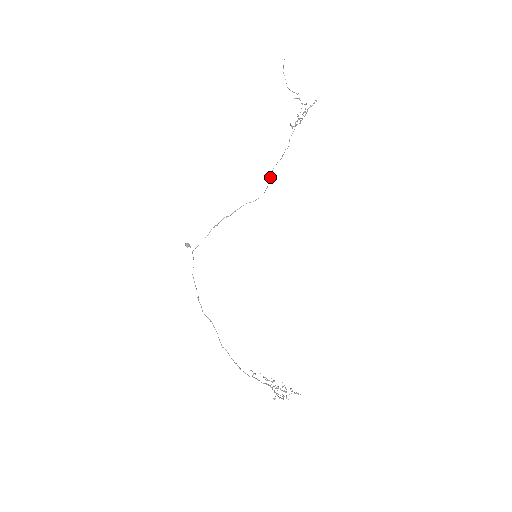
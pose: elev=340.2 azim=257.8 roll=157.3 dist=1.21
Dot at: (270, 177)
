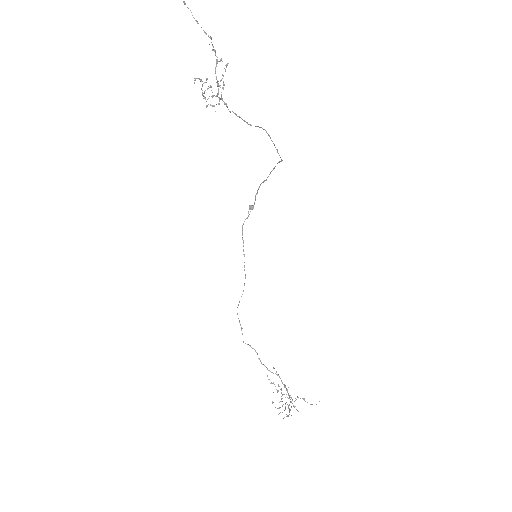
Dot at: occluded
